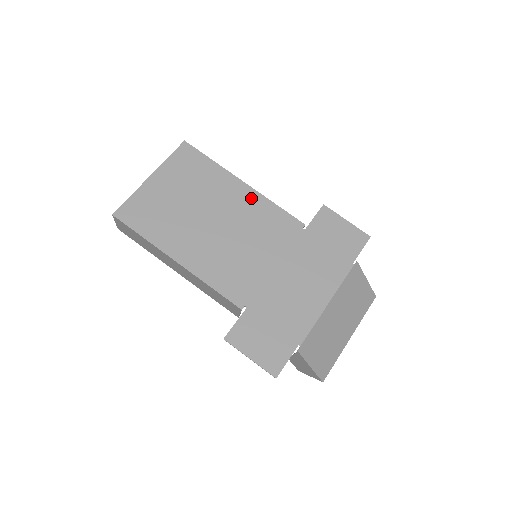
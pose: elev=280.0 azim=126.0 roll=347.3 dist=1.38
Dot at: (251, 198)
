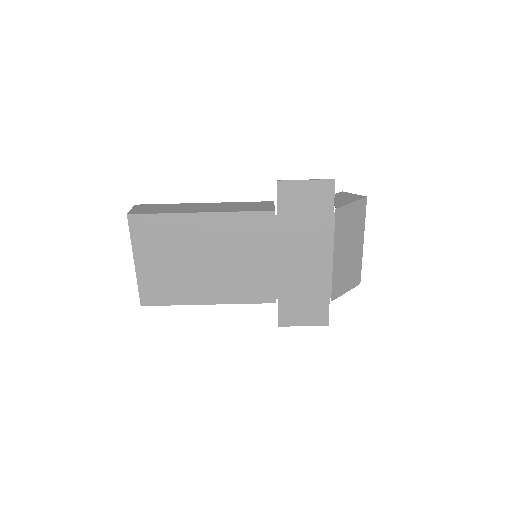
Dot at: (217, 222)
